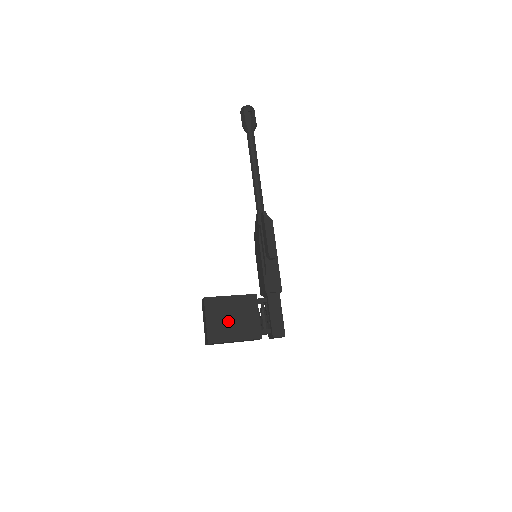
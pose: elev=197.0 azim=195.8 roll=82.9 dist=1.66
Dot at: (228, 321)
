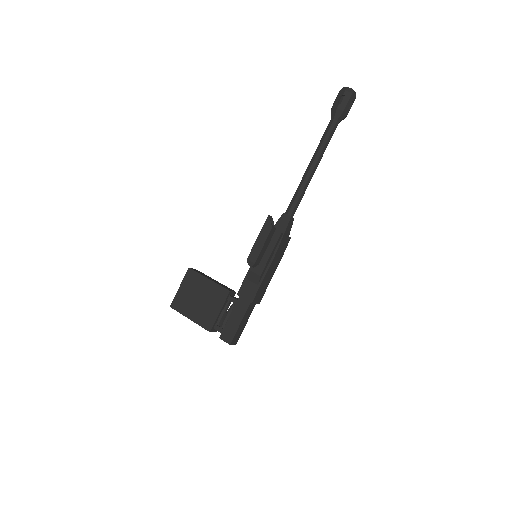
Dot at: (194, 299)
